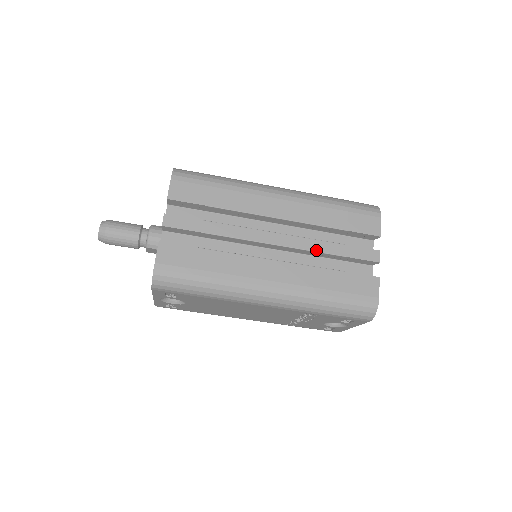
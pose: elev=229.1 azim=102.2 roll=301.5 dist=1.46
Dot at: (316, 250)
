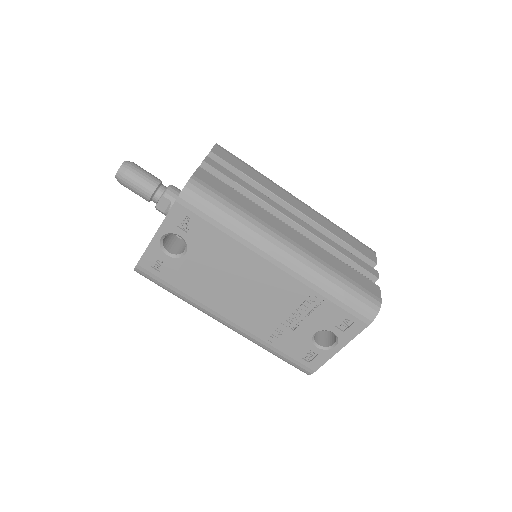
Dot at: (328, 243)
